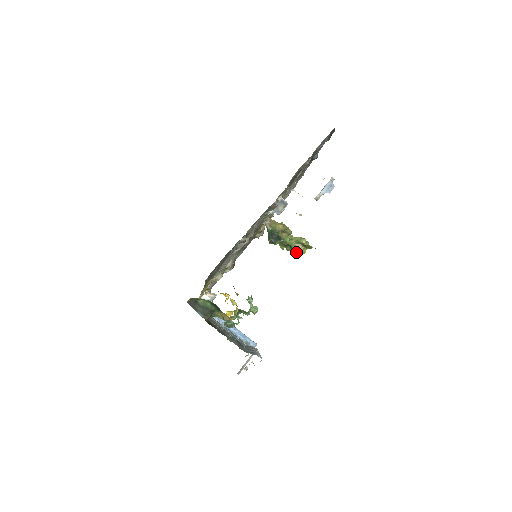
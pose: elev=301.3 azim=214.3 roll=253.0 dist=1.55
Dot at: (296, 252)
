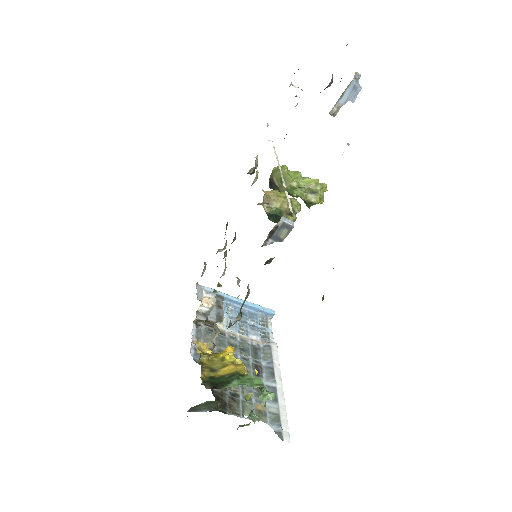
Dot at: (309, 205)
